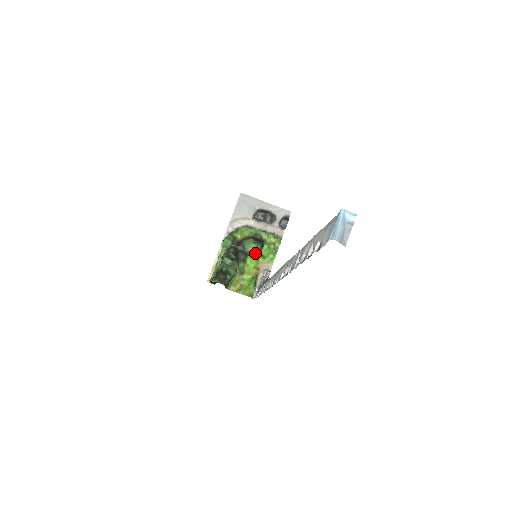
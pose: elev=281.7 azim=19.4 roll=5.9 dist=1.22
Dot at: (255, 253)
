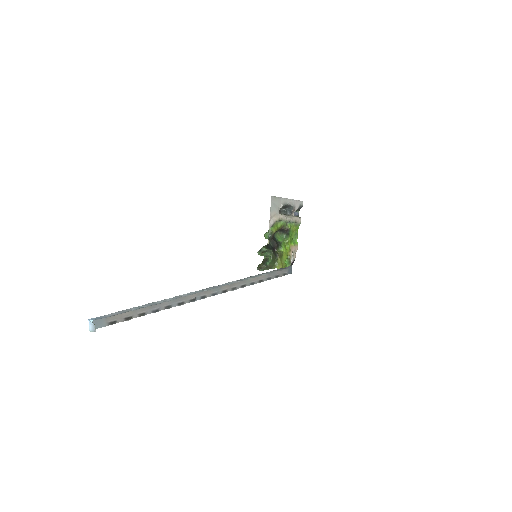
Dot at: (283, 241)
